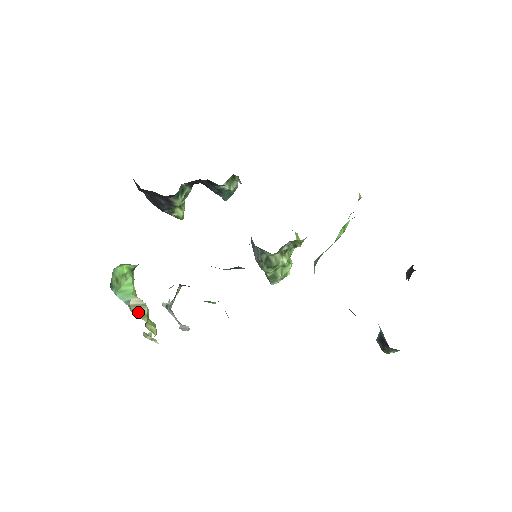
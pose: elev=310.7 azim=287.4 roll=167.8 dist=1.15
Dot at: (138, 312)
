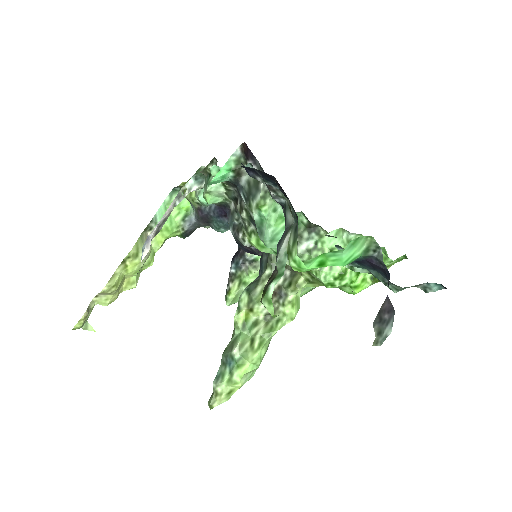
Dot at: (142, 241)
